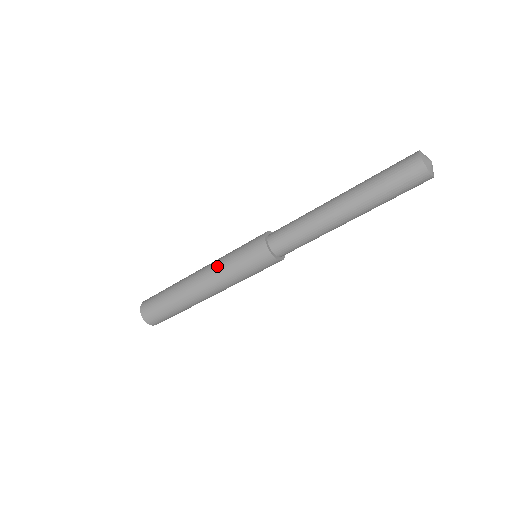
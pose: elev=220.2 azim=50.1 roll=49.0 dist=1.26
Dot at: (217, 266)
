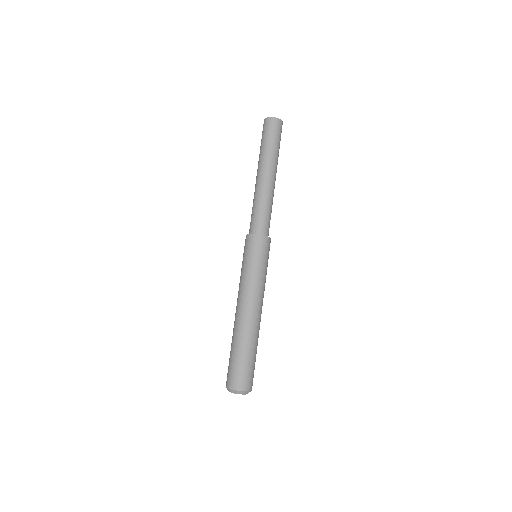
Dot at: occluded
